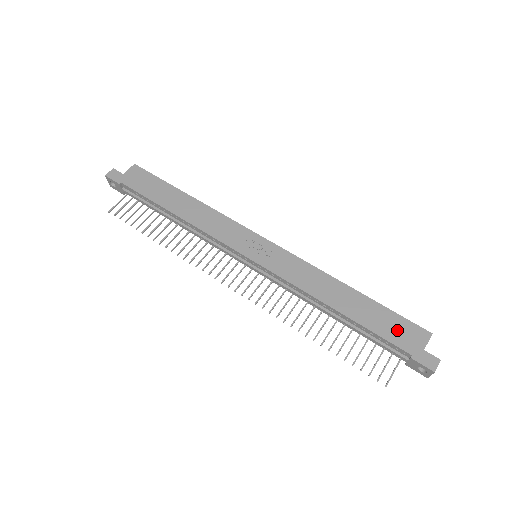
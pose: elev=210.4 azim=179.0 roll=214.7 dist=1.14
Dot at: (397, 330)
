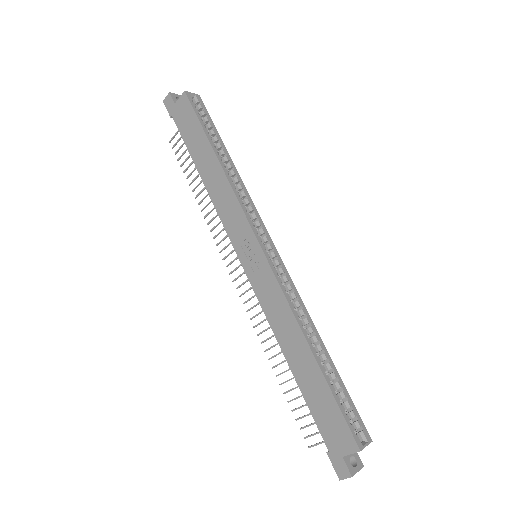
Dot at: (329, 421)
